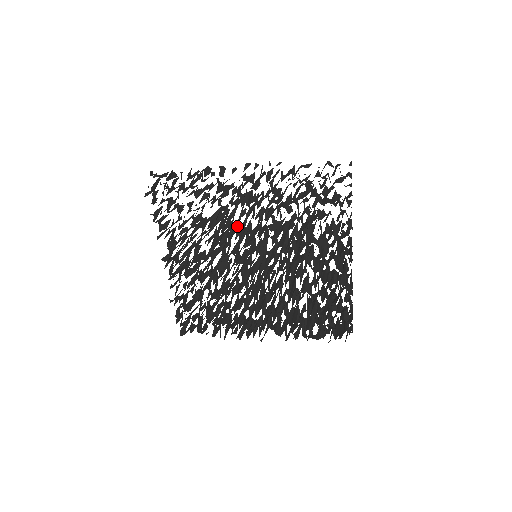
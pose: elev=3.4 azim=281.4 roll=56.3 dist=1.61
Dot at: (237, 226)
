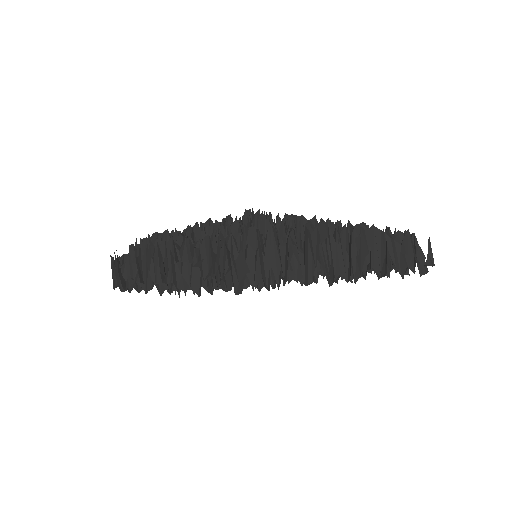
Dot at: occluded
